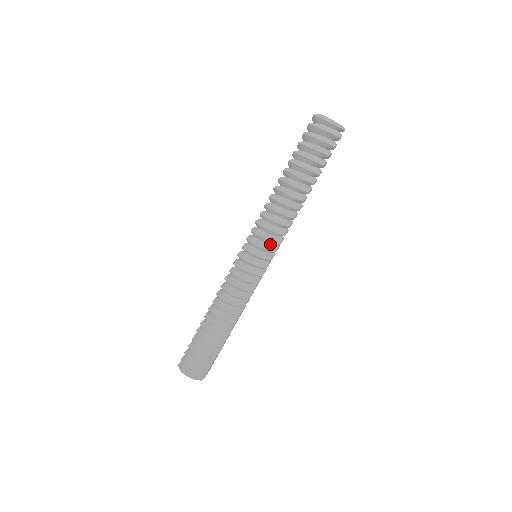
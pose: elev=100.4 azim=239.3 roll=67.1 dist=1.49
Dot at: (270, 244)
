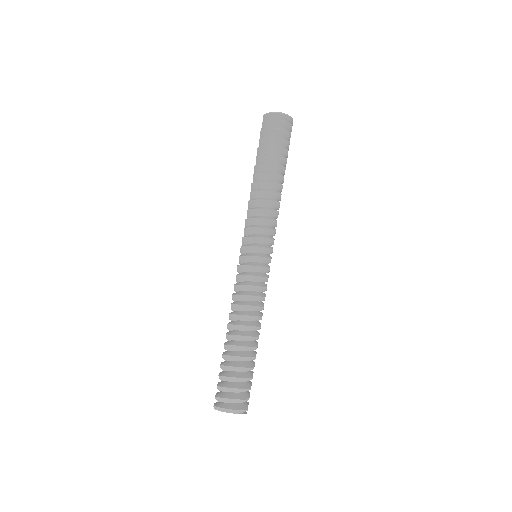
Dot at: (267, 235)
